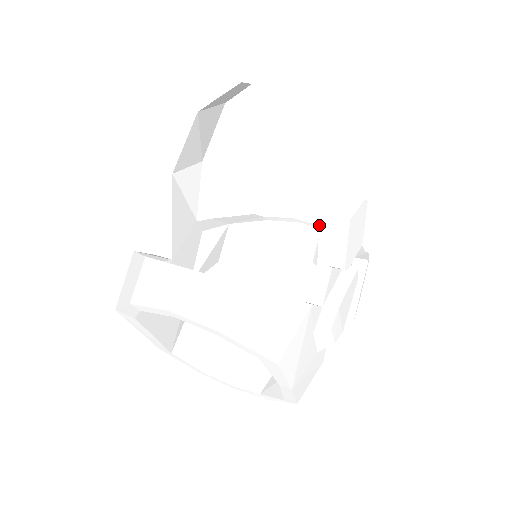
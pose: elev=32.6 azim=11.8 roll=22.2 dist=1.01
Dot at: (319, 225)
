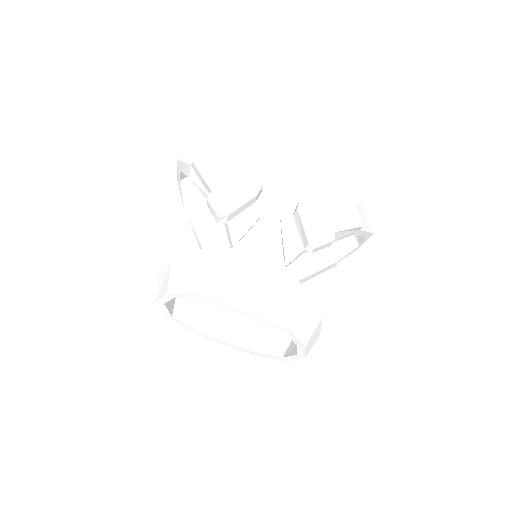
Dot at: occluded
